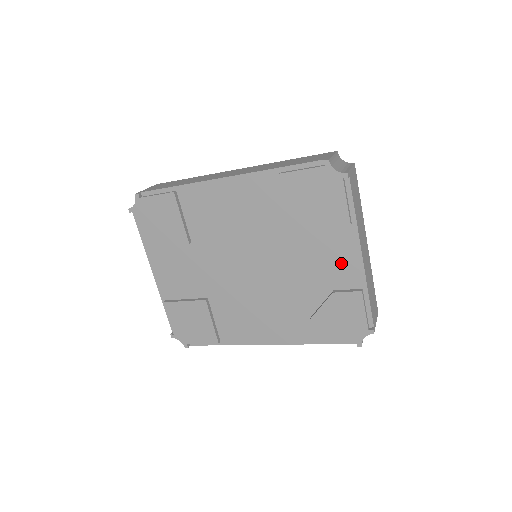
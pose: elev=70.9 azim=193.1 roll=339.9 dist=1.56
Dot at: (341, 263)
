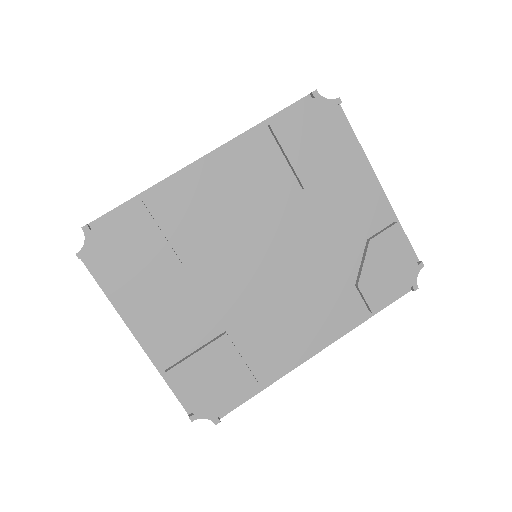
Dot at: (364, 203)
